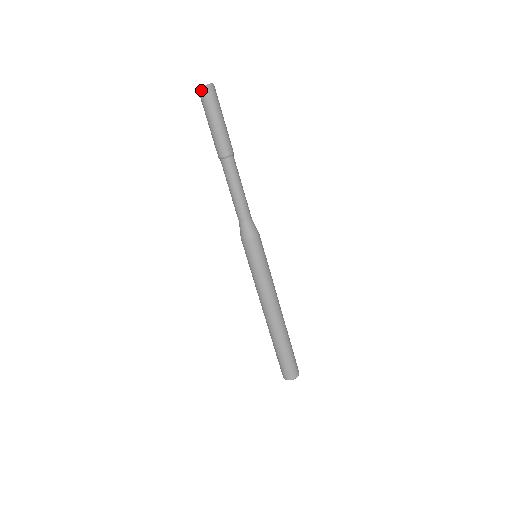
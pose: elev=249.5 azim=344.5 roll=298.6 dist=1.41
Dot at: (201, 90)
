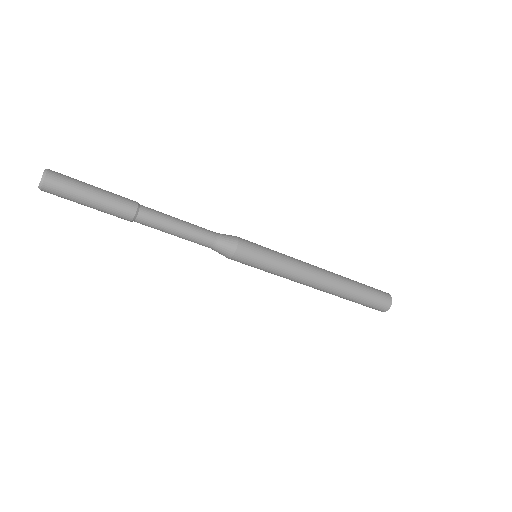
Dot at: occluded
